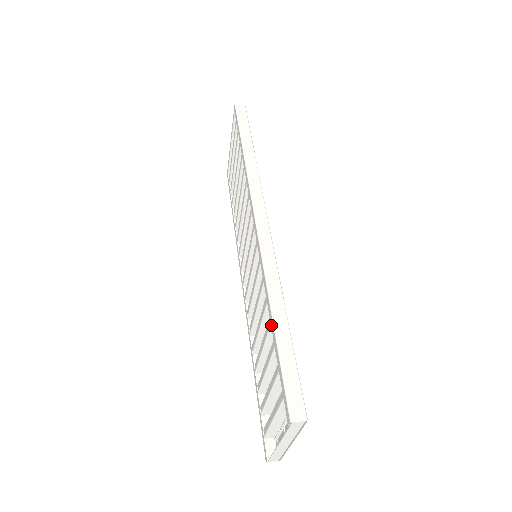
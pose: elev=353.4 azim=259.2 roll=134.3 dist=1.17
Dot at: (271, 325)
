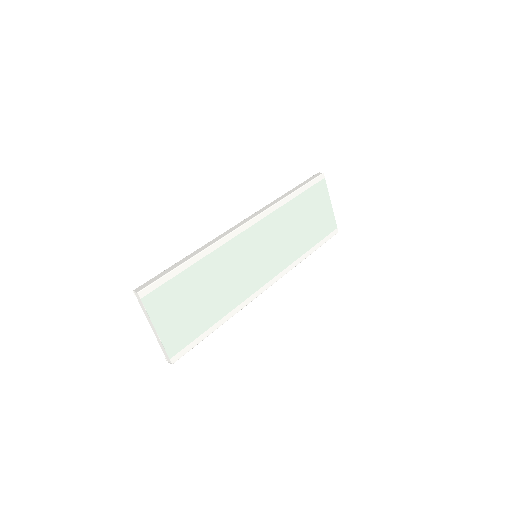
Dot at: occluded
